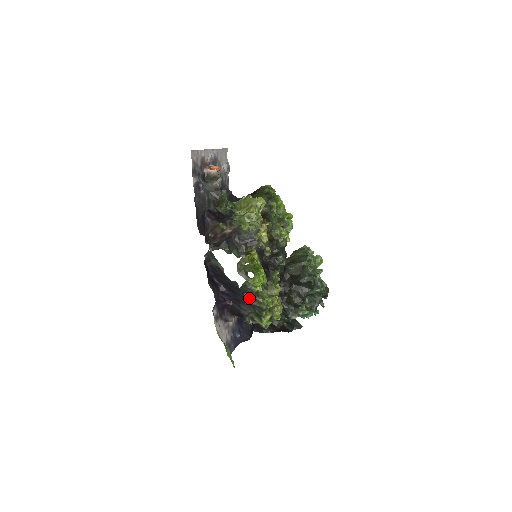
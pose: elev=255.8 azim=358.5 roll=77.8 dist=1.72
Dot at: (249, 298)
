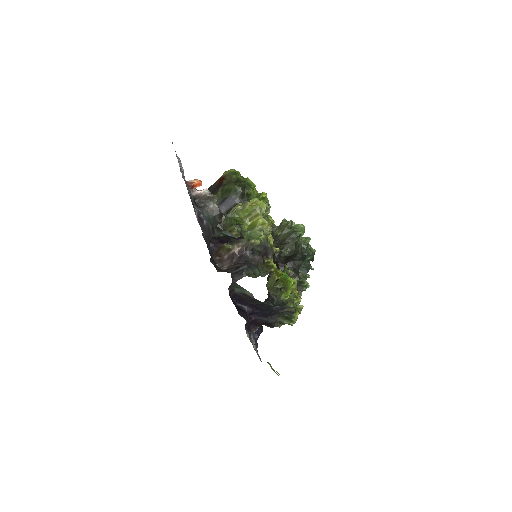
Dot at: (279, 308)
